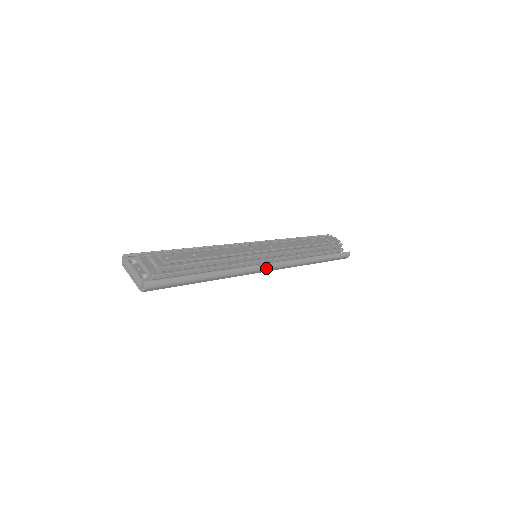
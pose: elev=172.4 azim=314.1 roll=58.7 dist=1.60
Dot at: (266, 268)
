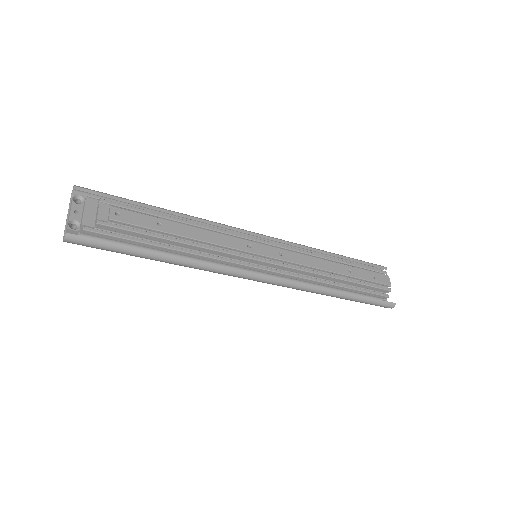
Dot at: (254, 278)
